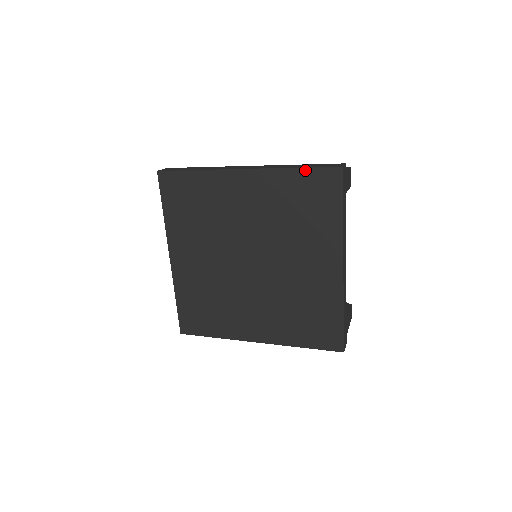
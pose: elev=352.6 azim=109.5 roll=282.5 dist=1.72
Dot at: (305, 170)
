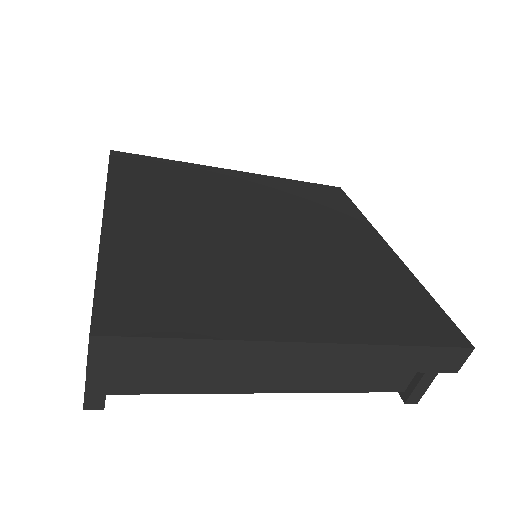
Dot at: (306, 183)
